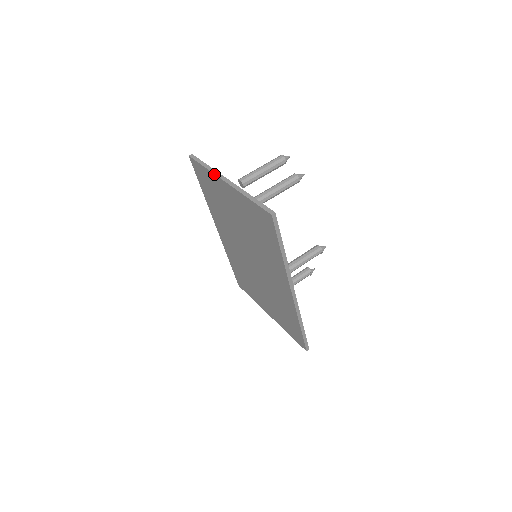
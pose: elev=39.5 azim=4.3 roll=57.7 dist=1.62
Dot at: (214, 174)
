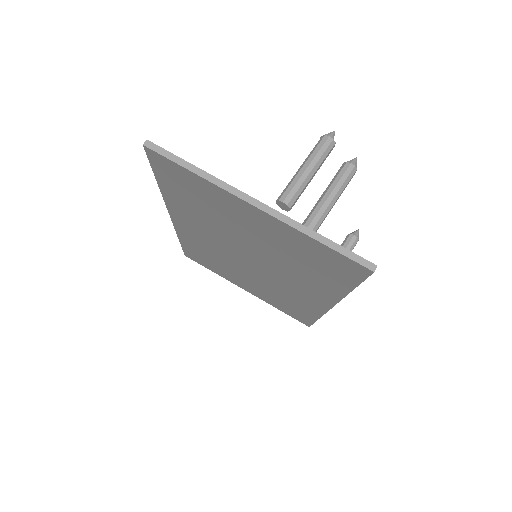
Dot at: (222, 189)
